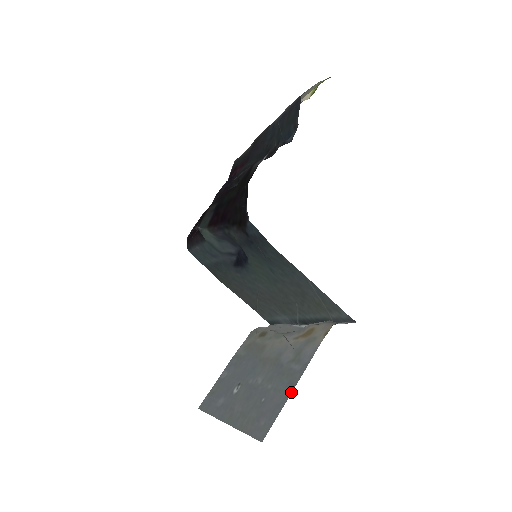
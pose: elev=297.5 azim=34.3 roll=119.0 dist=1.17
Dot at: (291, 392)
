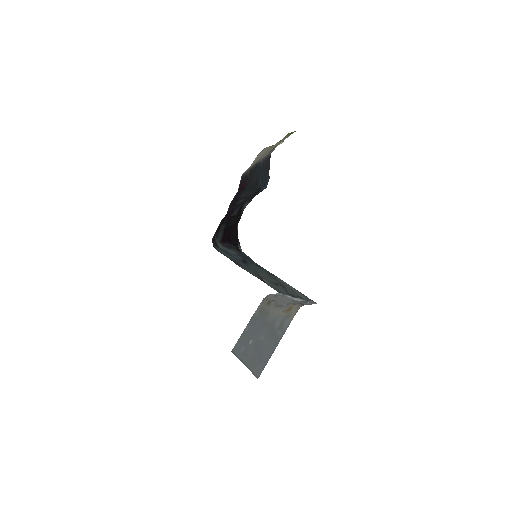
Dot at: (274, 350)
